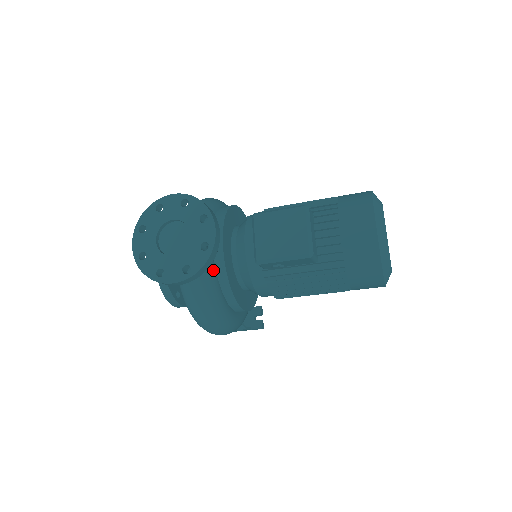
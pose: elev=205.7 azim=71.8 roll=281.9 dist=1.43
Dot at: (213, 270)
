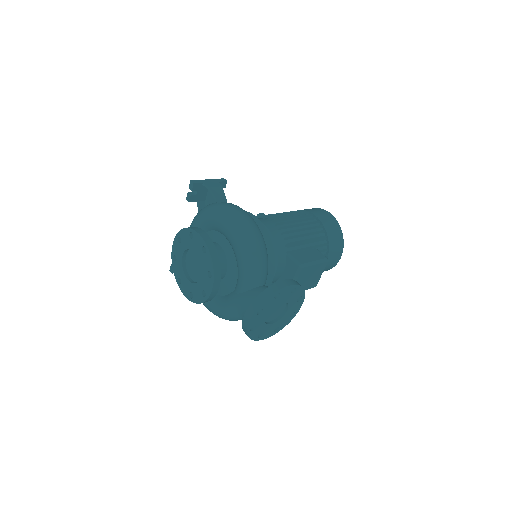
Dot at: occluded
